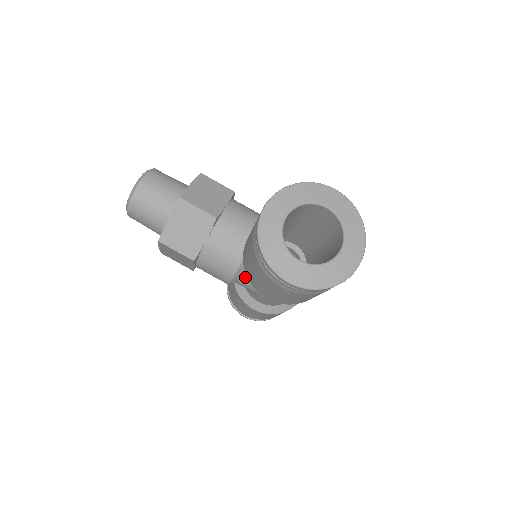
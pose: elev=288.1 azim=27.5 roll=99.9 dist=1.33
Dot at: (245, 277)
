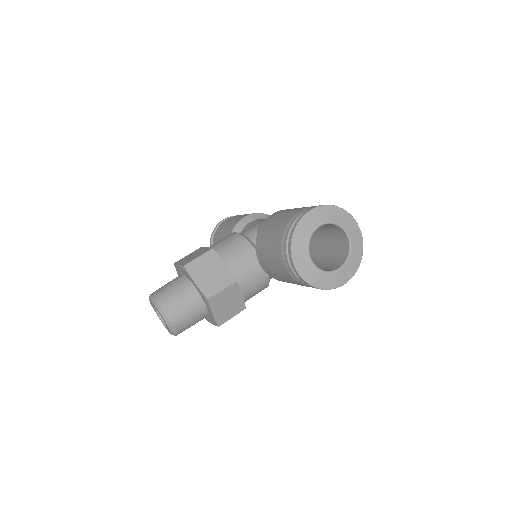
Dot at: occluded
